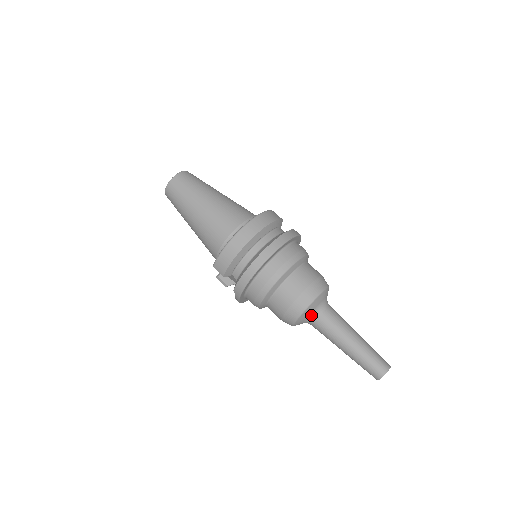
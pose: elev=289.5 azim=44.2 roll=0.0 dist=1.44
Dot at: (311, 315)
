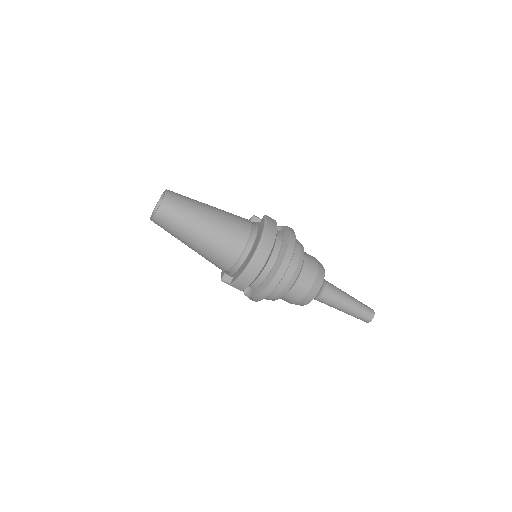
Dot at: (316, 296)
